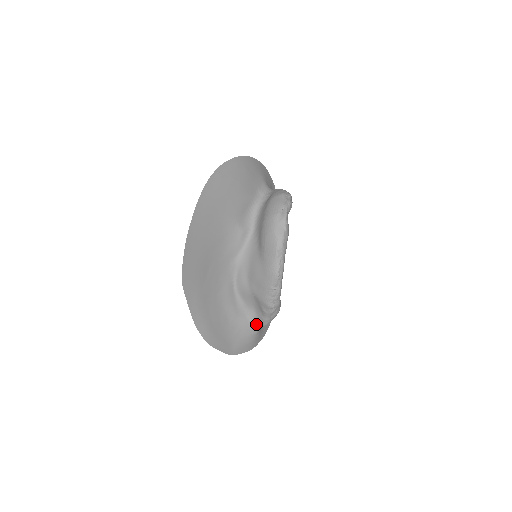
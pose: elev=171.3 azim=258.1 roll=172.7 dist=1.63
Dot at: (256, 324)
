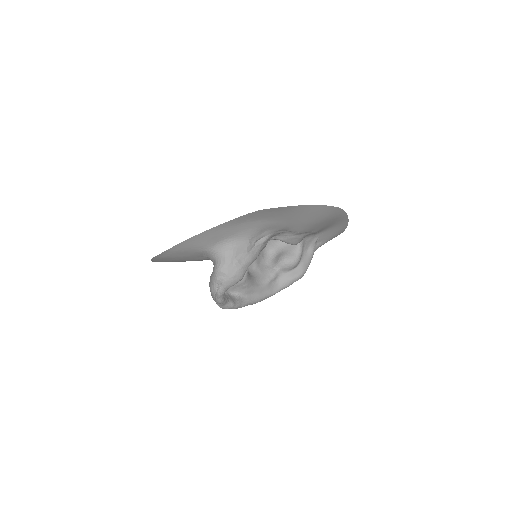
Dot at: occluded
